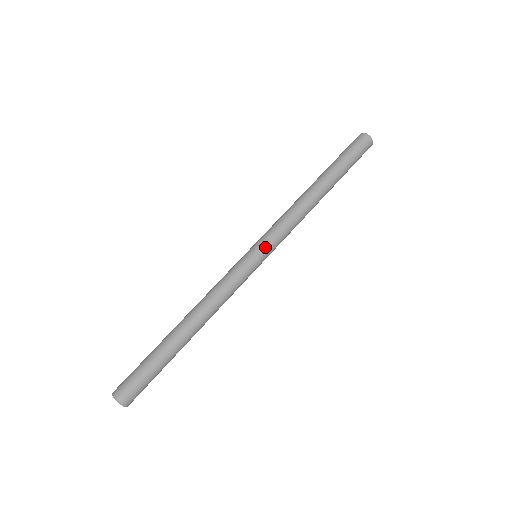
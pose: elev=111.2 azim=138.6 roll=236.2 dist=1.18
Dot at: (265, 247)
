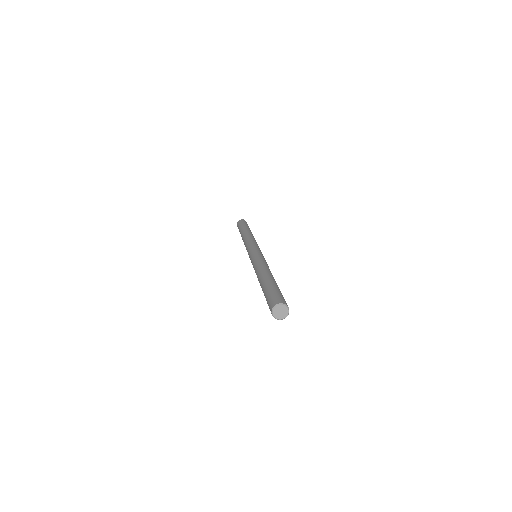
Dot at: occluded
